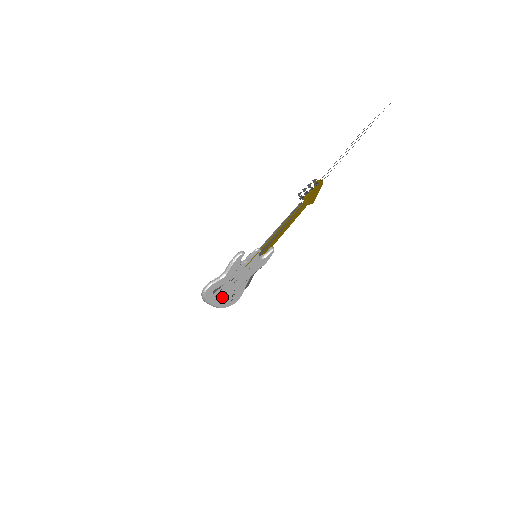
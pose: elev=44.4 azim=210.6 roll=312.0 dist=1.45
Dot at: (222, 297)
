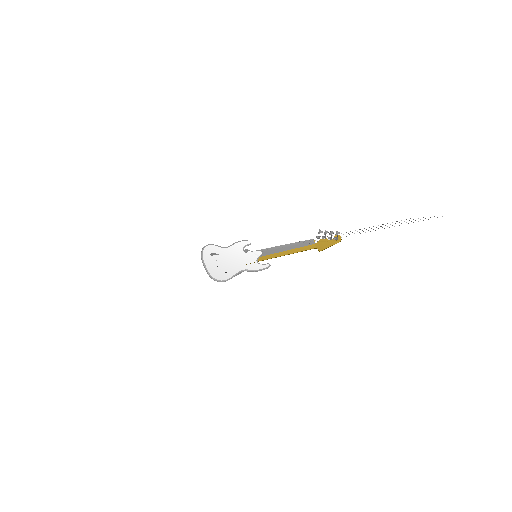
Dot at: (215, 266)
